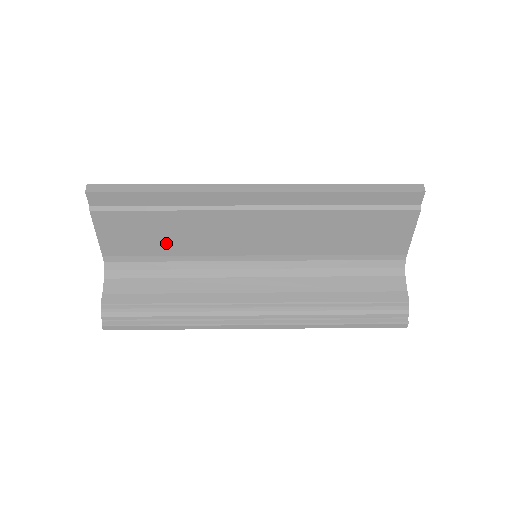
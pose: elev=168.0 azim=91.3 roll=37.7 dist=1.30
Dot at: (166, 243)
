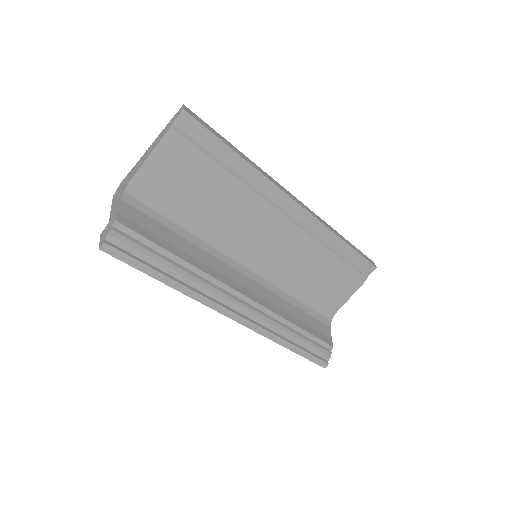
Dot at: (200, 201)
